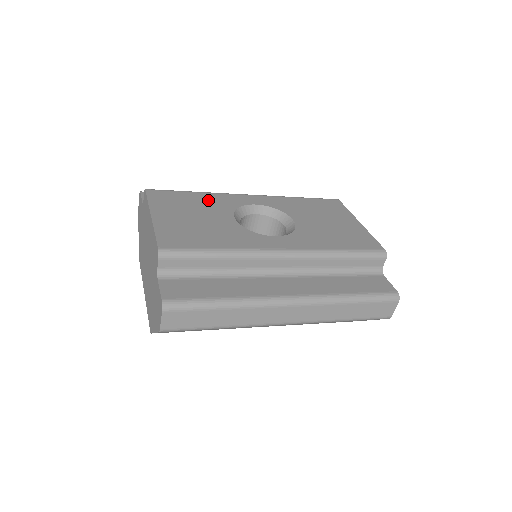
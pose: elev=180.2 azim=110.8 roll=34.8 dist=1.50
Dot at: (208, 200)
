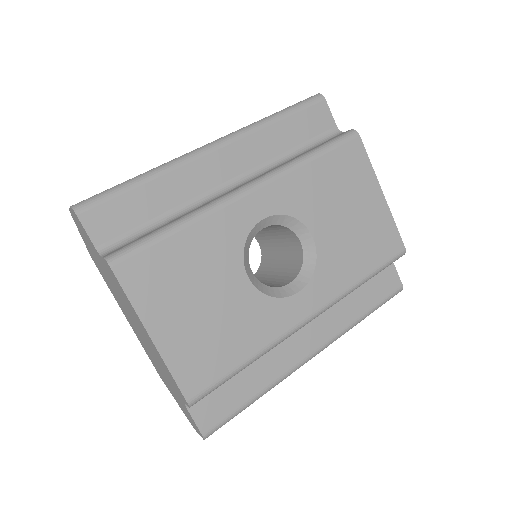
Dot at: (203, 246)
